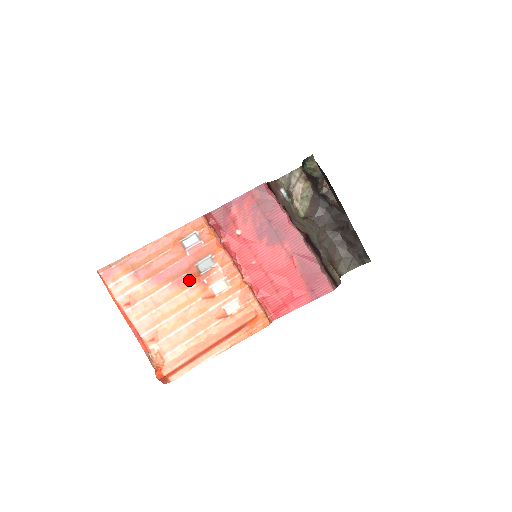
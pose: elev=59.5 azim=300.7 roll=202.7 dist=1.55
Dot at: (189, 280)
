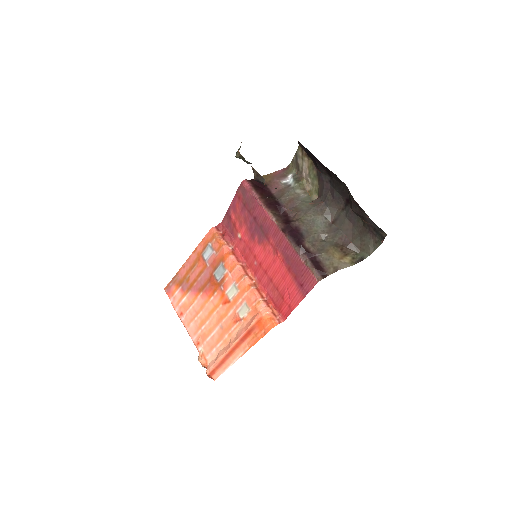
Dot at: (212, 288)
